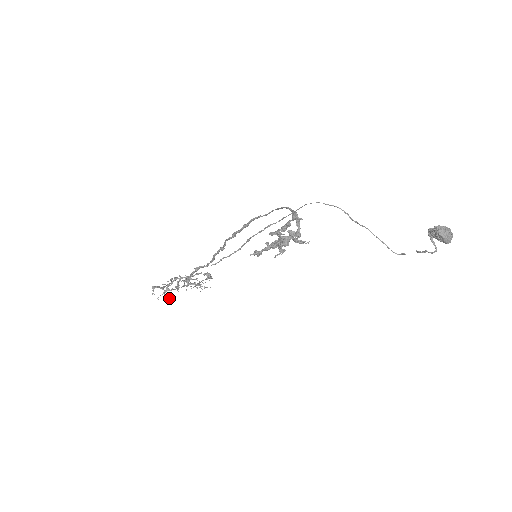
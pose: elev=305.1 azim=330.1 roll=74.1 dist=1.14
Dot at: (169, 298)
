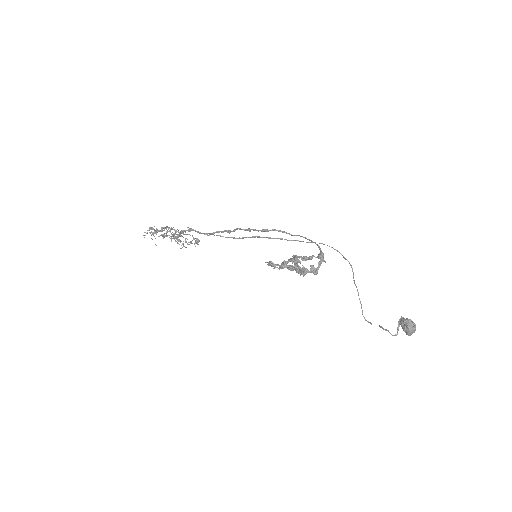
Dot at: occluded
